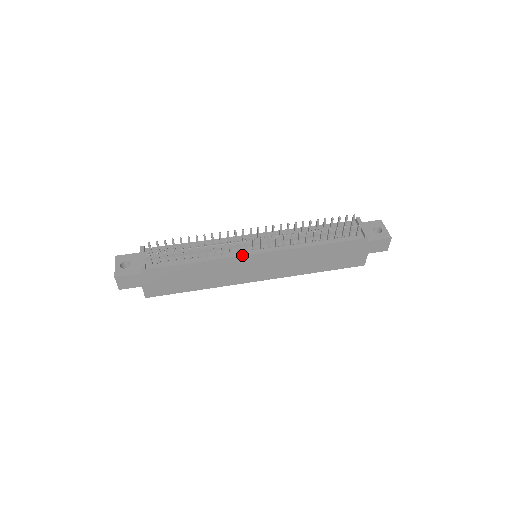
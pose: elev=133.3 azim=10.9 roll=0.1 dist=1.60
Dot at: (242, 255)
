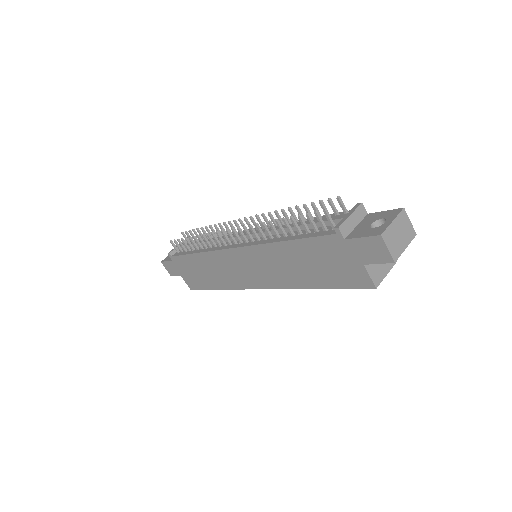
Dot at: (223, 249)
